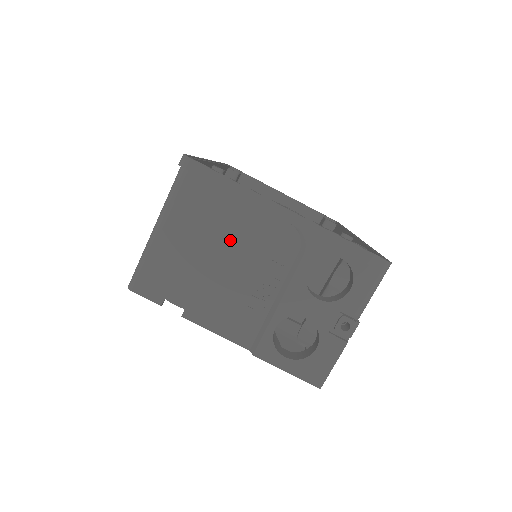
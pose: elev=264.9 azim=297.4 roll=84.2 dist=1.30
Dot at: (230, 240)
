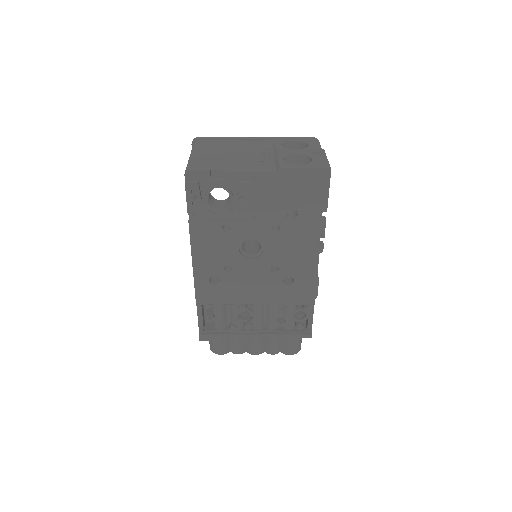
Dot at: (234, 149)
